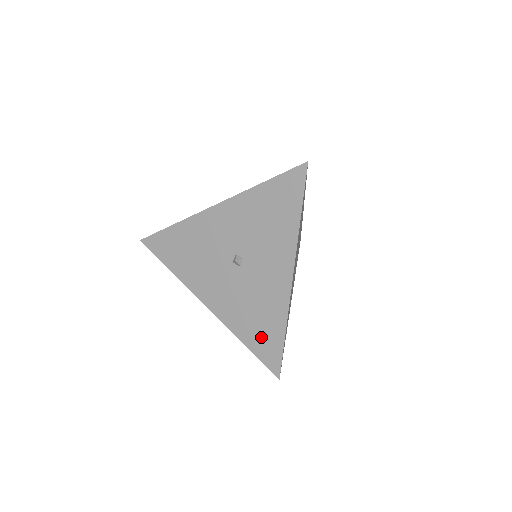
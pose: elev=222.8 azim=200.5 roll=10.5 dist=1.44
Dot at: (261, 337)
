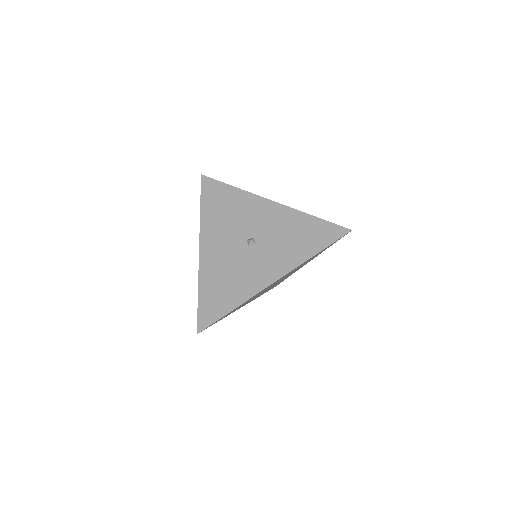
Dot at: (215, 298)
